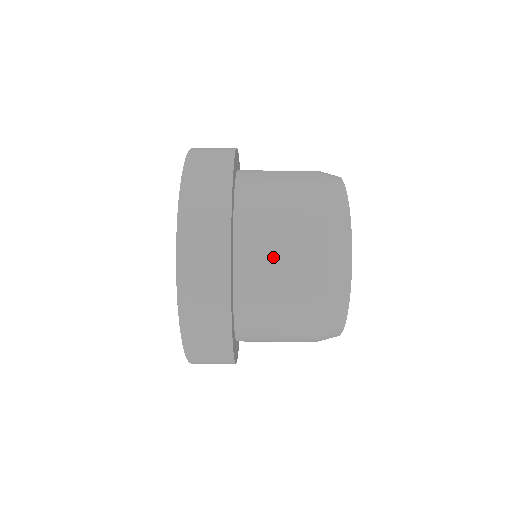
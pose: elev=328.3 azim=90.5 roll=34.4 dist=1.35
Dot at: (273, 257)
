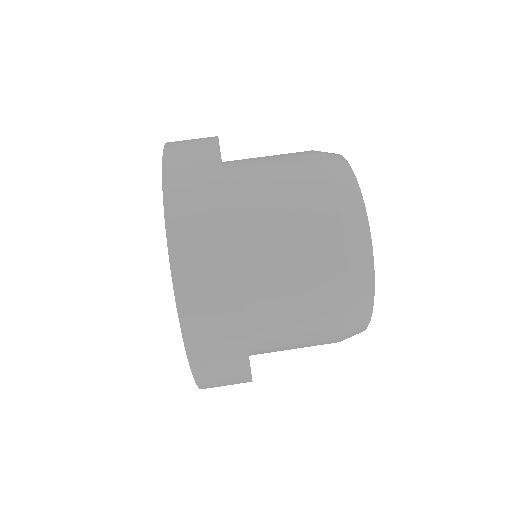
Dot at: occluded
